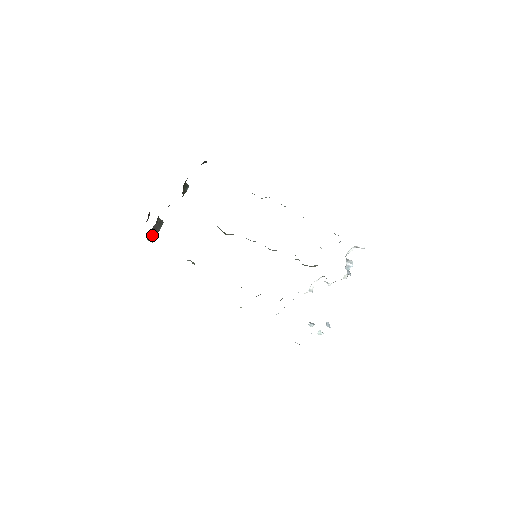
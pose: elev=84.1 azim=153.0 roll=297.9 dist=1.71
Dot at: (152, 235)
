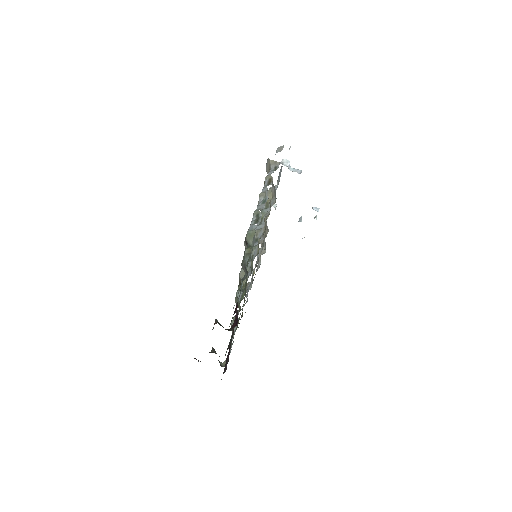
Dot at: occluded
